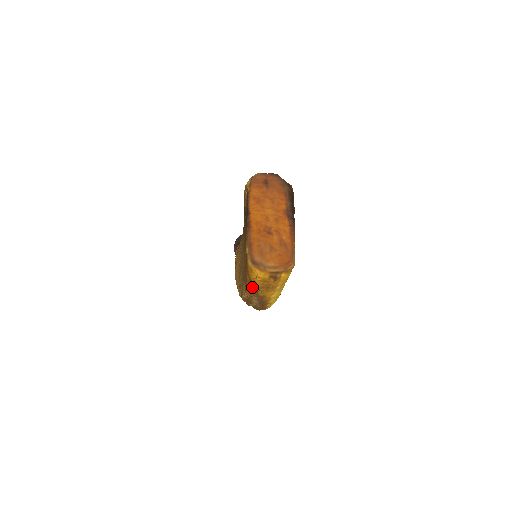
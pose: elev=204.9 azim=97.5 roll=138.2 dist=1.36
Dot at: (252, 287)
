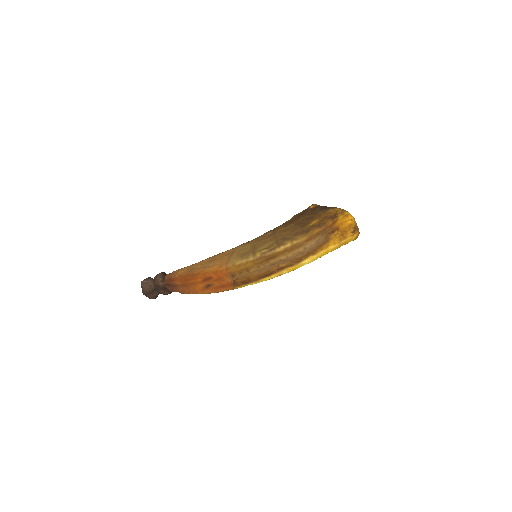
Dot at: (326, 231)
